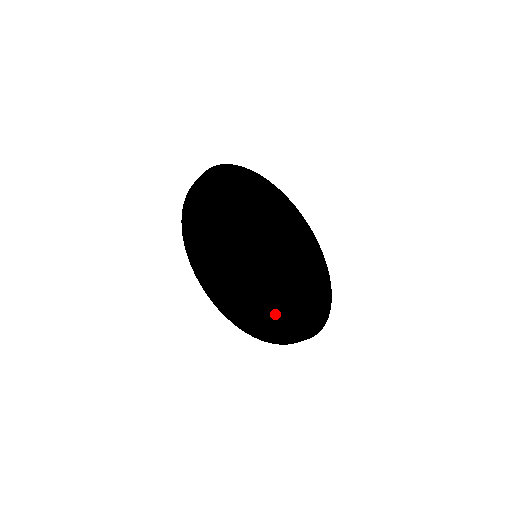
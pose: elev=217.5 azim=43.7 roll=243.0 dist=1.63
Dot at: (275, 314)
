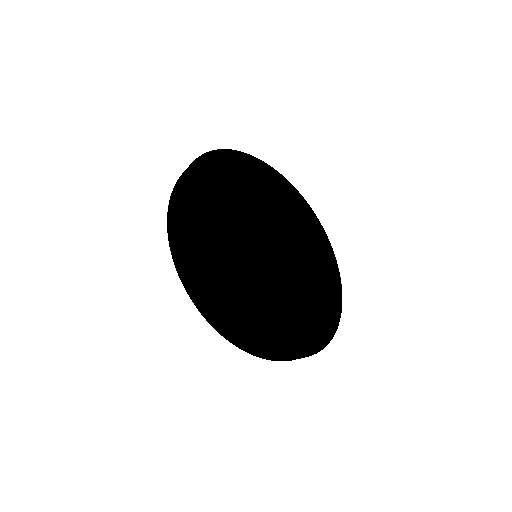
Dot at: (273, 324)
